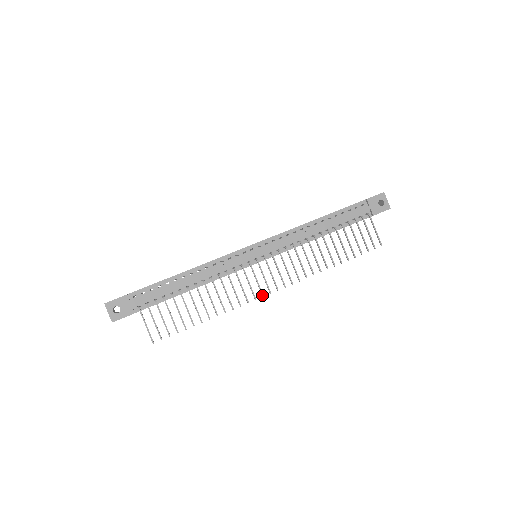
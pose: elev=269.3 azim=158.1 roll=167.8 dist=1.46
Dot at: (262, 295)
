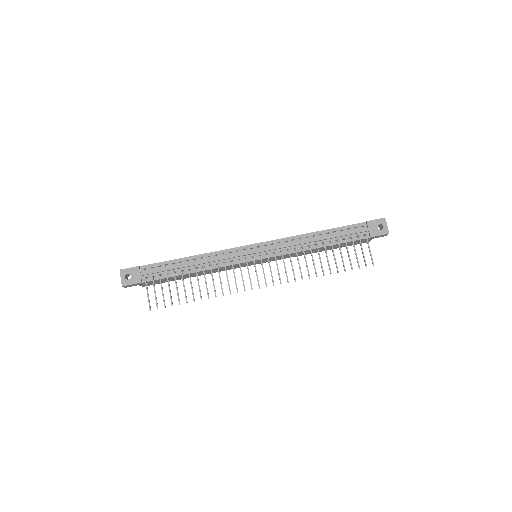
Dot at: (251, 288)
